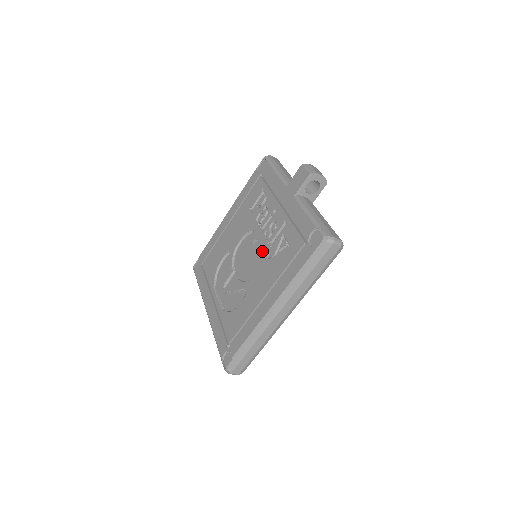
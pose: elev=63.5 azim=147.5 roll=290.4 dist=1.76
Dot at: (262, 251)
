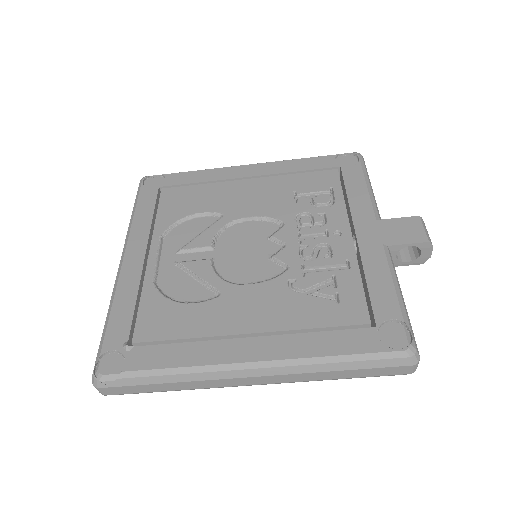
Dot at: (281, 265)
